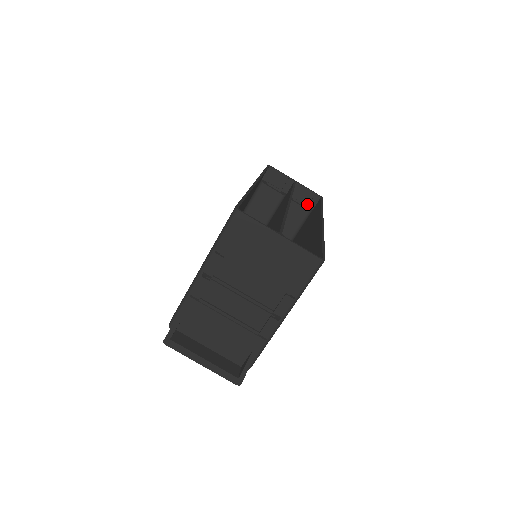
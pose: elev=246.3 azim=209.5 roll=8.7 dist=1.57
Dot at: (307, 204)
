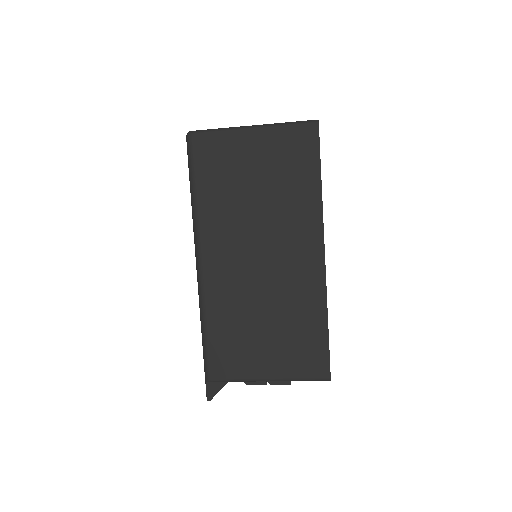
Dot at: occluded
